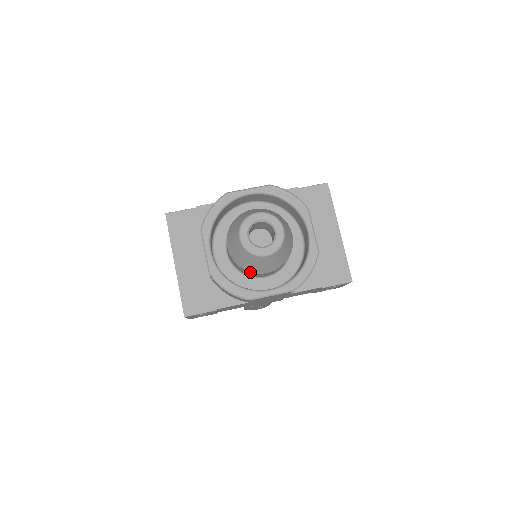
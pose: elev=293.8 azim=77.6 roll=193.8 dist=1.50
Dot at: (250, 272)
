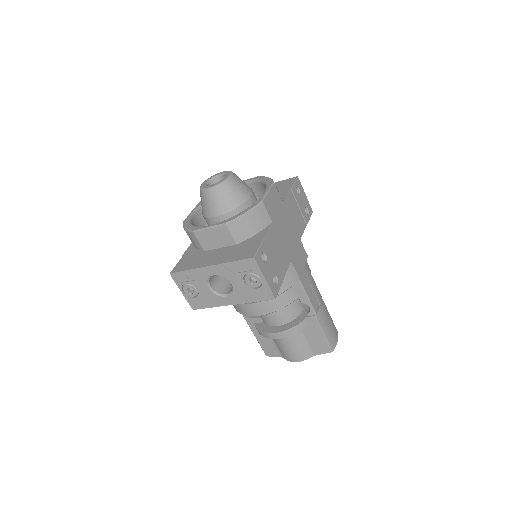
Dot at: (243, 204)
